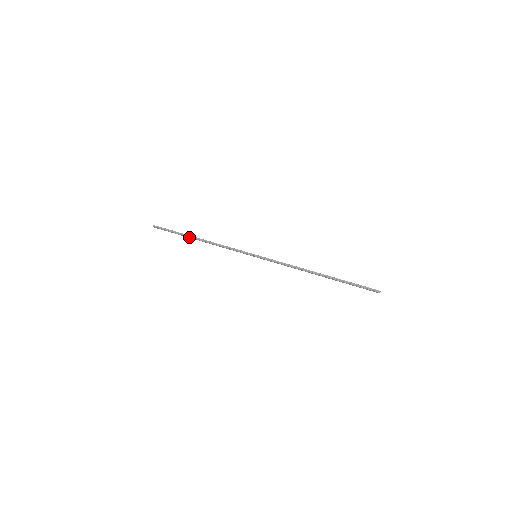
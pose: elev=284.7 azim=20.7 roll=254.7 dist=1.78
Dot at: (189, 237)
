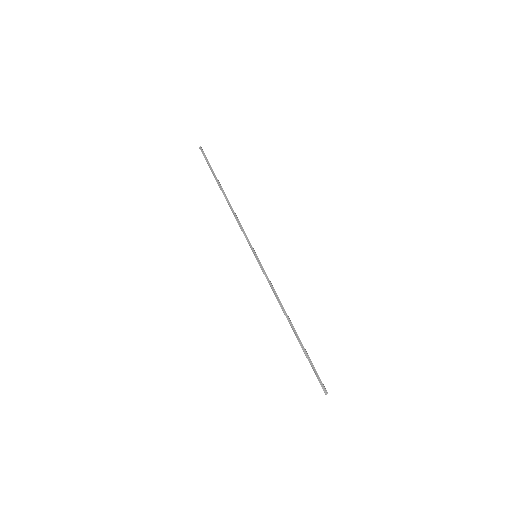
Dot at: (219, 185)
